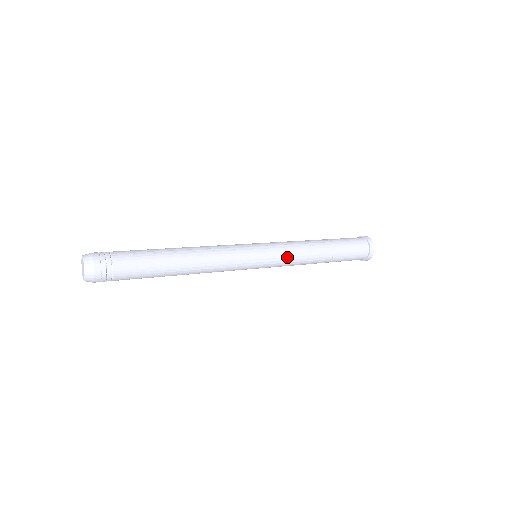
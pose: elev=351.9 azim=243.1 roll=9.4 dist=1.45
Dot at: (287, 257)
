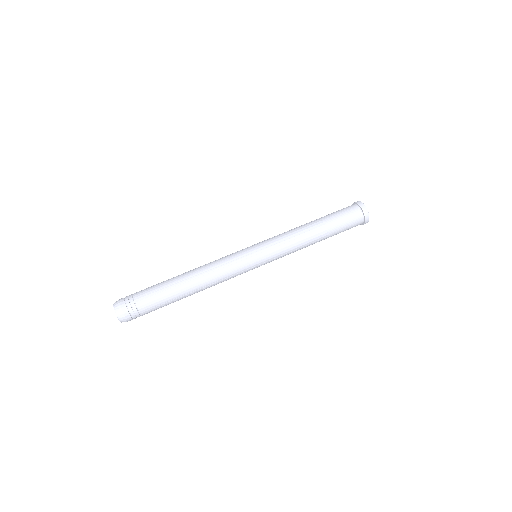
Dot at: occluded
